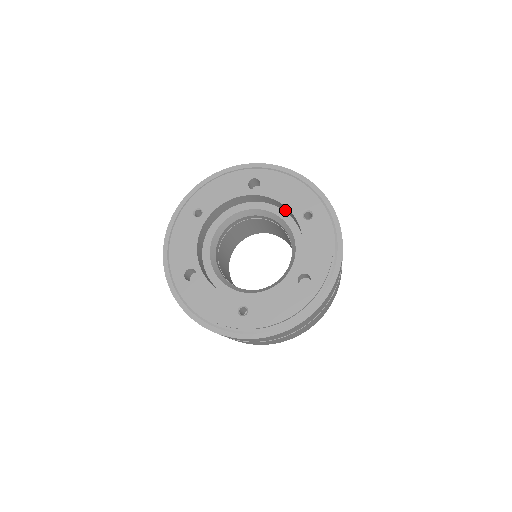
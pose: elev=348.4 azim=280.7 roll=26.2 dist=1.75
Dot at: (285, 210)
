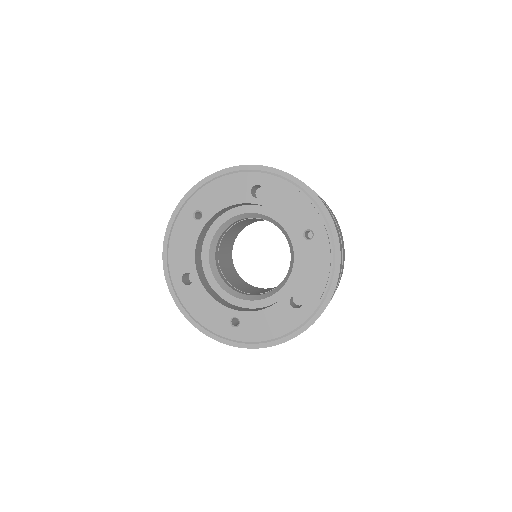
Dot at: occluded
